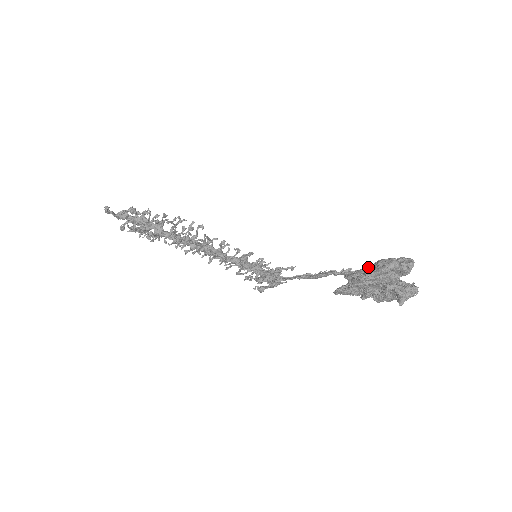
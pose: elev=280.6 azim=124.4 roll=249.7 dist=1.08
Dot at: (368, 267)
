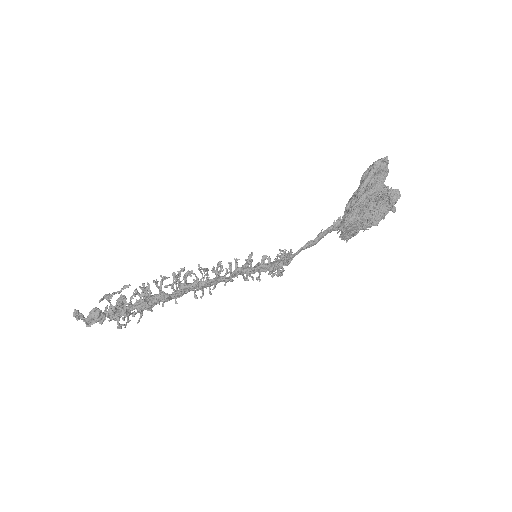
Dot at: (356, 190)
